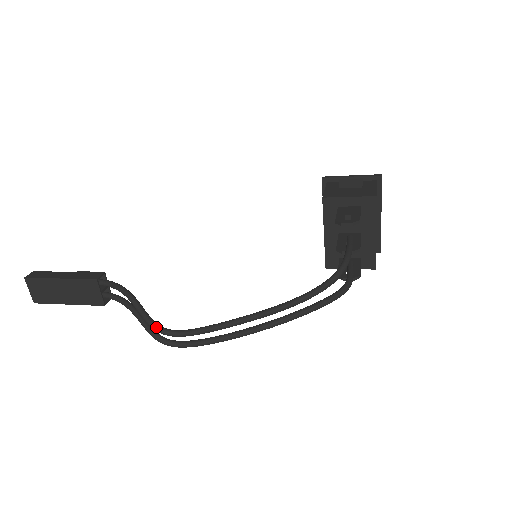
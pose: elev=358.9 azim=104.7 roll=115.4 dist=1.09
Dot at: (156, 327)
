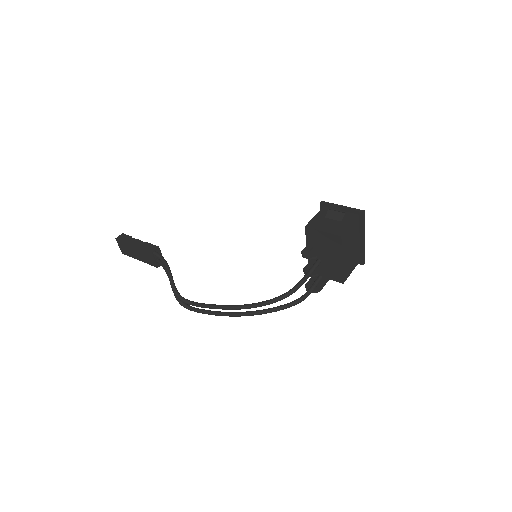
Dot at: (177, 295)
